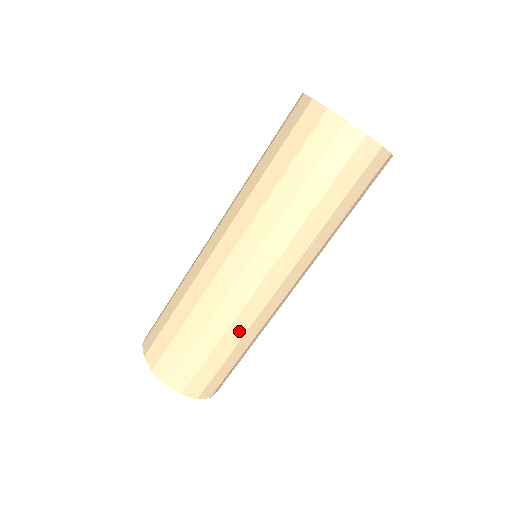
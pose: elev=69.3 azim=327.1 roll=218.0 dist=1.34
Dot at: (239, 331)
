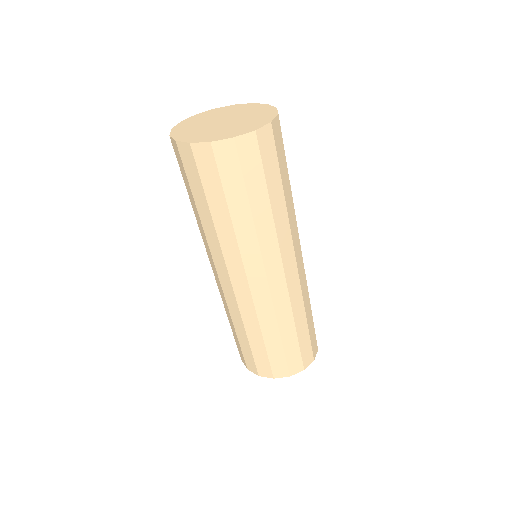
Dot at: (300, 309)
